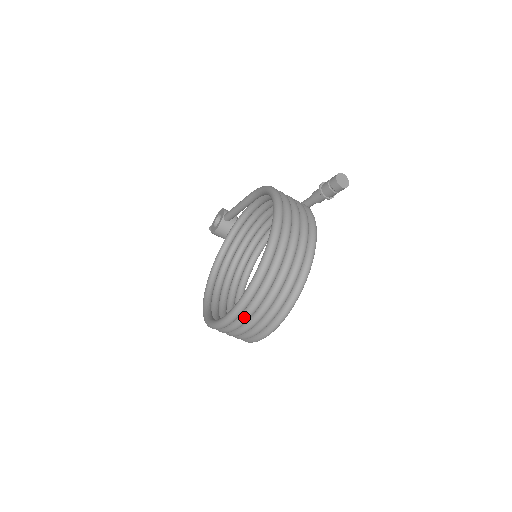
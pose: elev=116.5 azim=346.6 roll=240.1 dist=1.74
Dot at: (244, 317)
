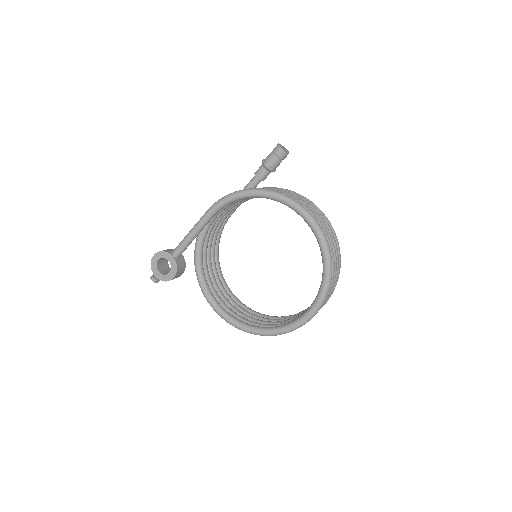
Dot at: (329, 292)
